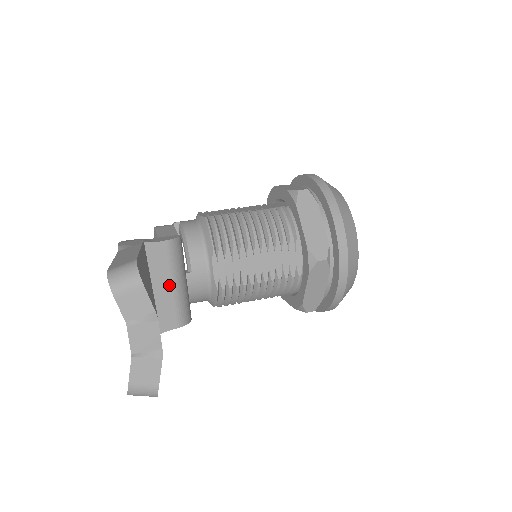
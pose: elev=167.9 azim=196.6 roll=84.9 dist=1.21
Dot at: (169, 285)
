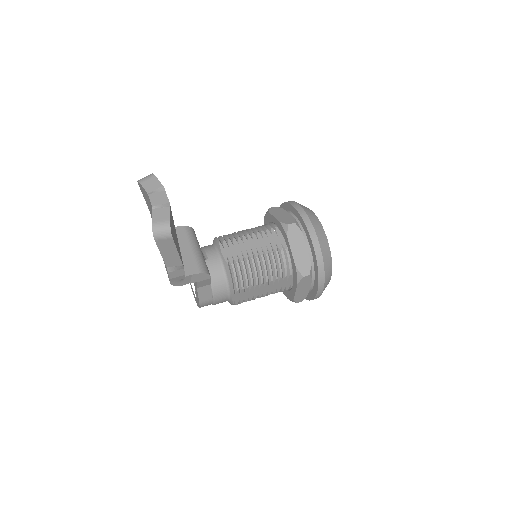
Dot at: (189, 249)
